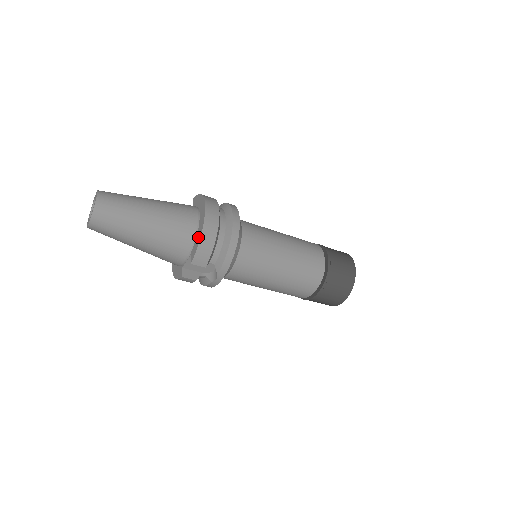
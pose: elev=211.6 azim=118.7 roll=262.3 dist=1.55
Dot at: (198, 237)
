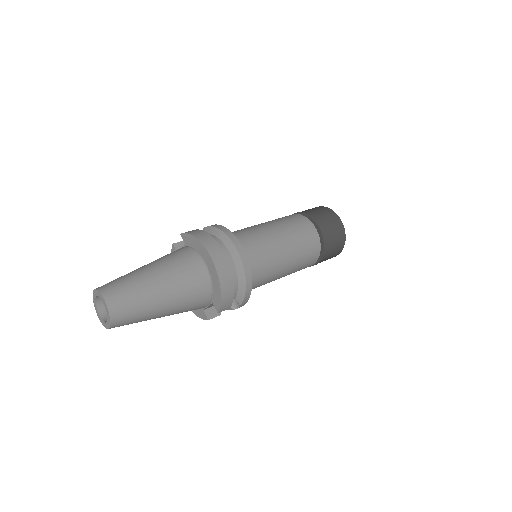
Dot at: (216, 290)
